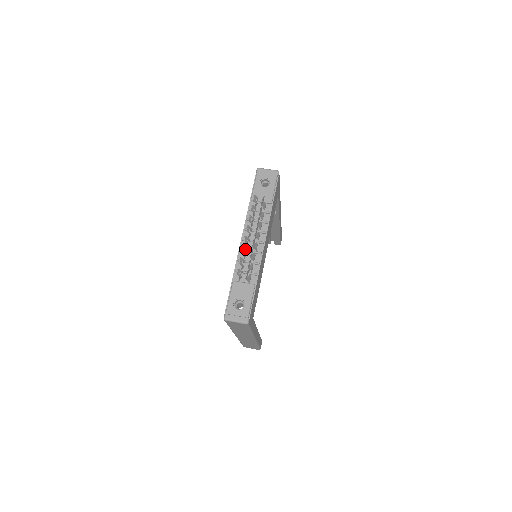
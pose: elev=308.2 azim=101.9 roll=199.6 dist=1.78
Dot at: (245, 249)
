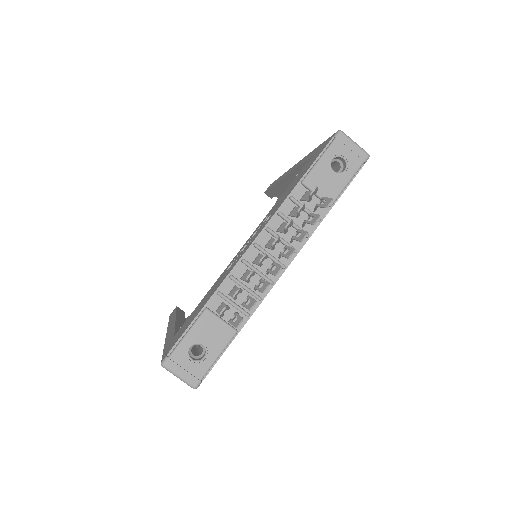
Dot at: (253, 274)
